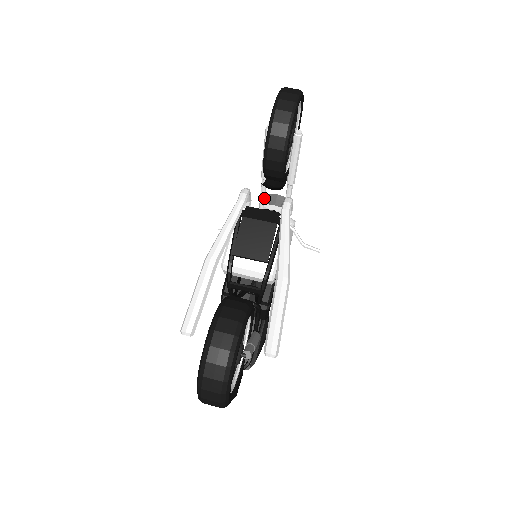
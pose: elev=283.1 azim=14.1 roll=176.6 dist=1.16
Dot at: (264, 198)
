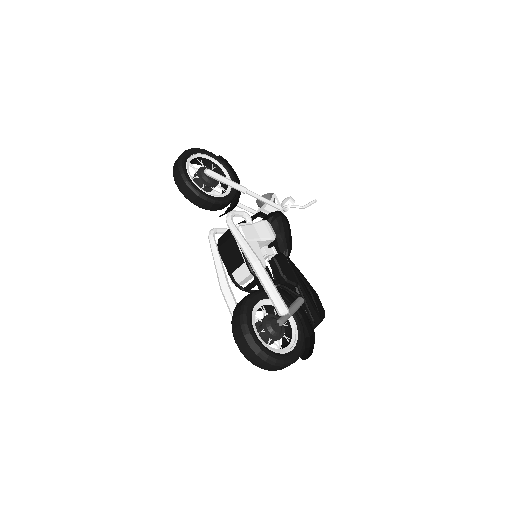
Dot at: (251, 210)
